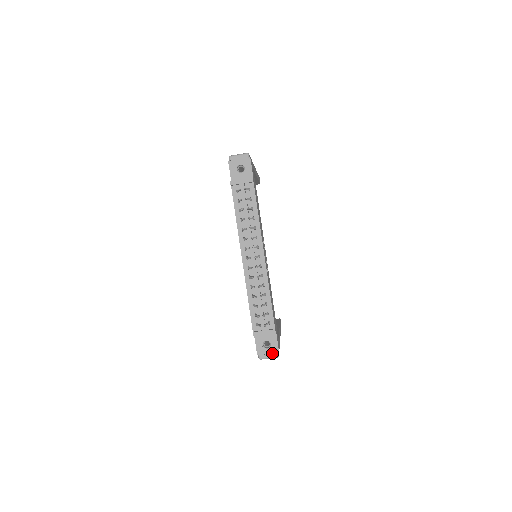
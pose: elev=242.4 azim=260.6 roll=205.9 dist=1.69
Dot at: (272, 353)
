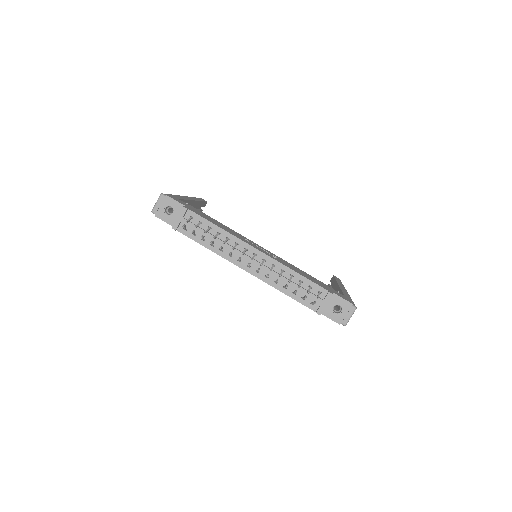
Dot at: (348, 311)
